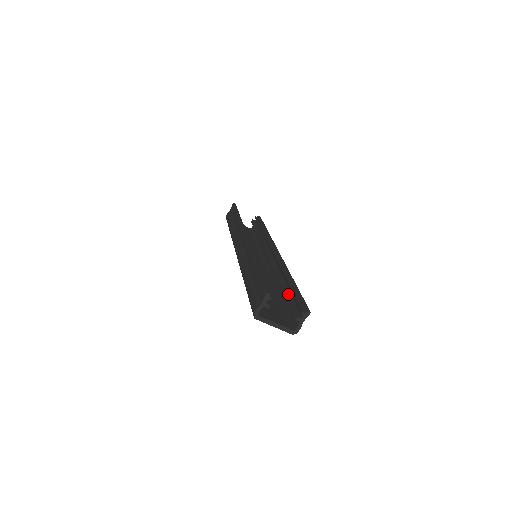
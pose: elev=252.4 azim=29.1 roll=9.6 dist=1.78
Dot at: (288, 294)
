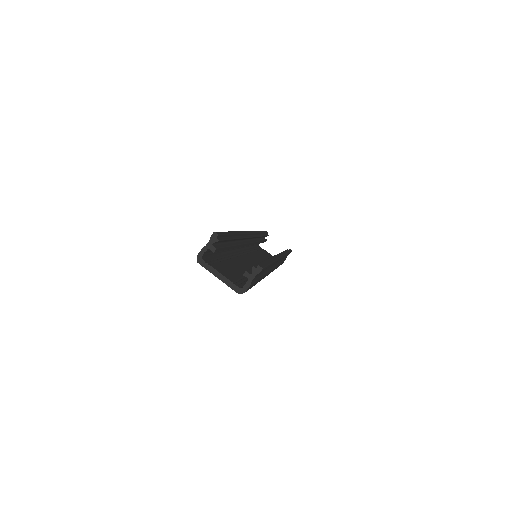
Dot at: occluded
